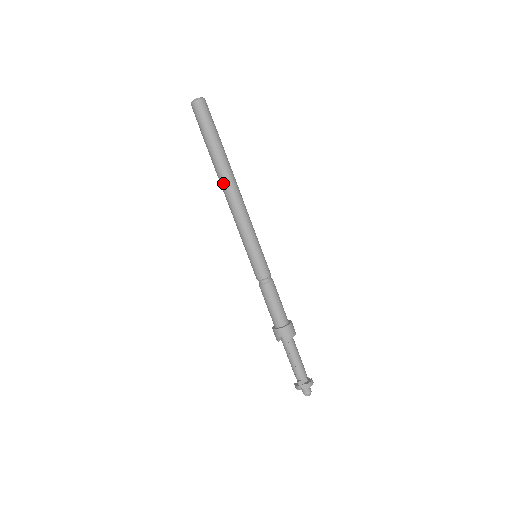
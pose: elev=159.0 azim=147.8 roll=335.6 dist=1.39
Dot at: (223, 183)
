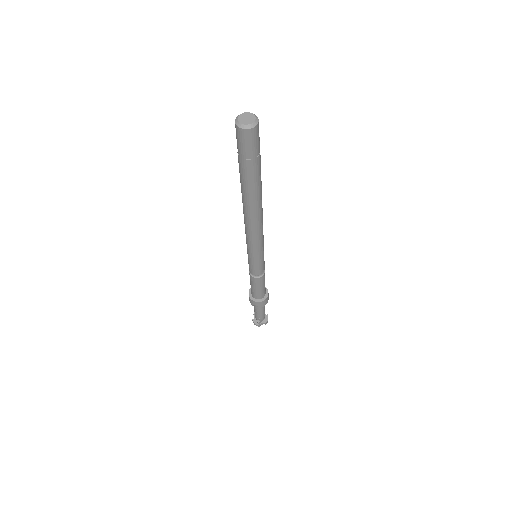
Dot at: (249, 210)
